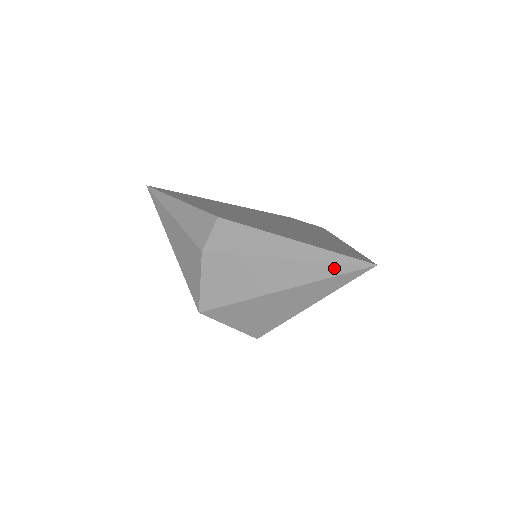
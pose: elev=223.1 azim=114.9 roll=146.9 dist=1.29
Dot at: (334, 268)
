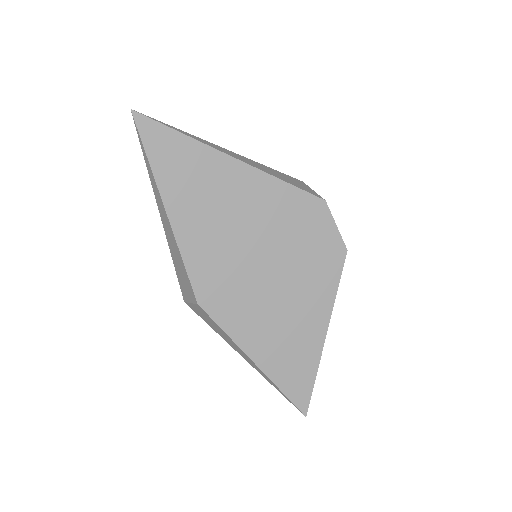
Dot at: occluded
